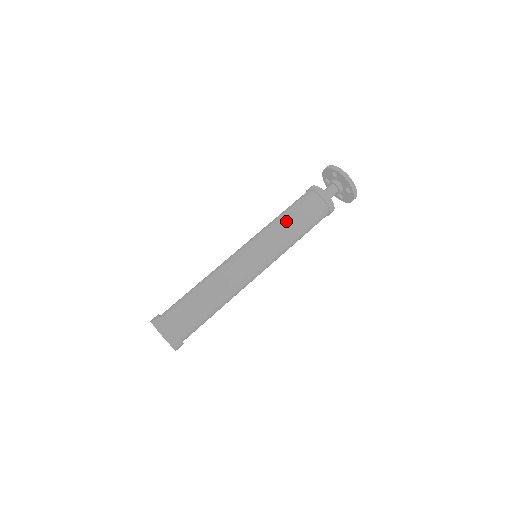
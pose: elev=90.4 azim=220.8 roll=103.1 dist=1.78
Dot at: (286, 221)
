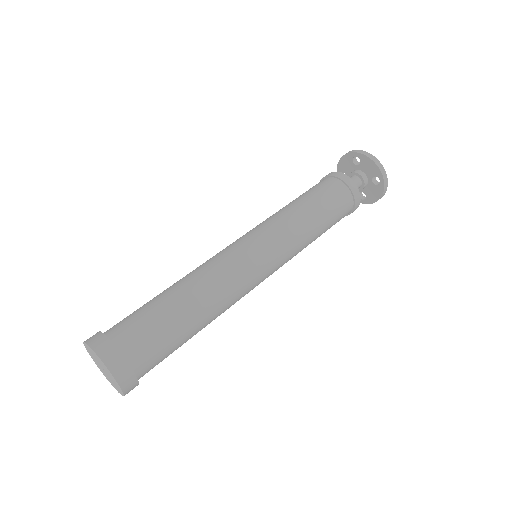
Dot at: (299, 207)
